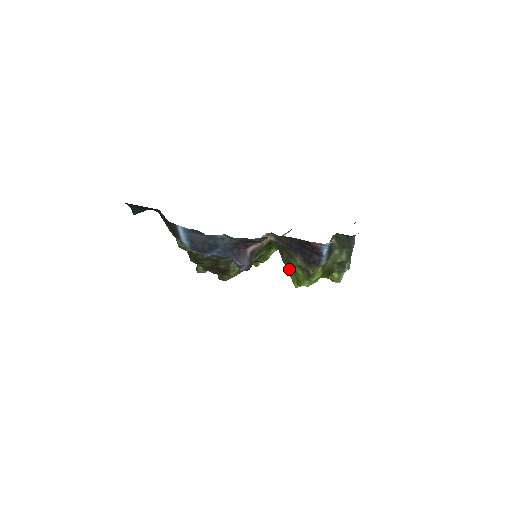
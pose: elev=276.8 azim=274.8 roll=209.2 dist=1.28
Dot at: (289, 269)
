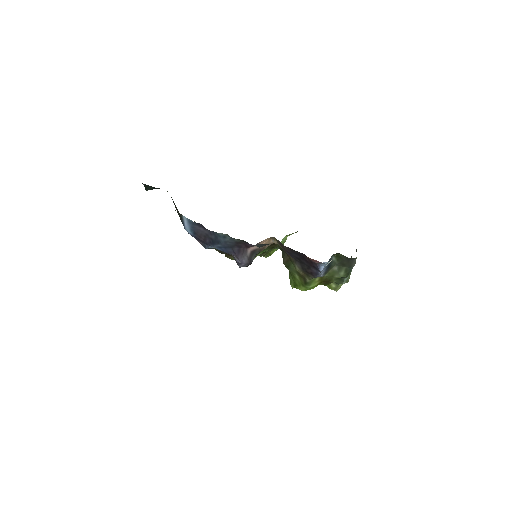
Dot at: occluded
